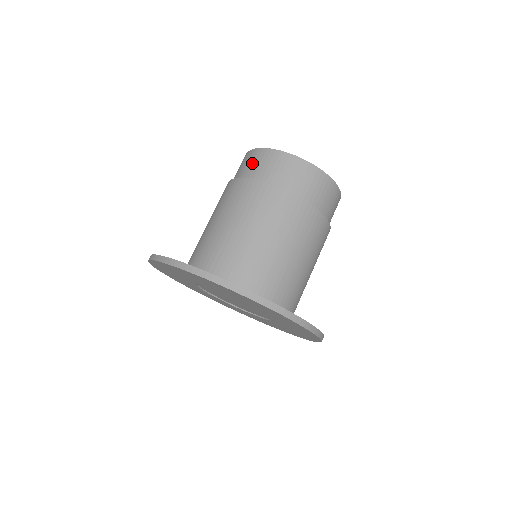
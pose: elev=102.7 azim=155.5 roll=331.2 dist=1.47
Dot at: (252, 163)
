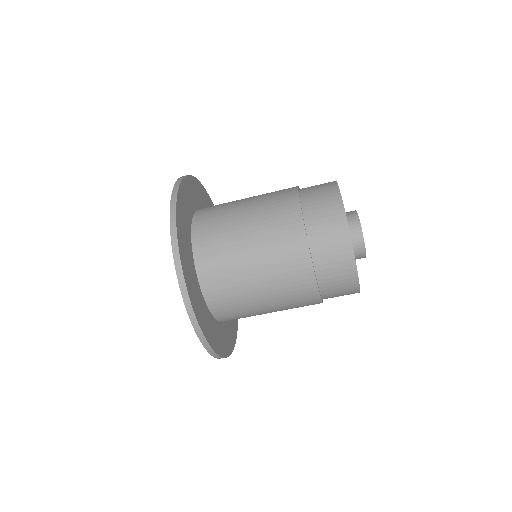
Dot at: (326, 223)
